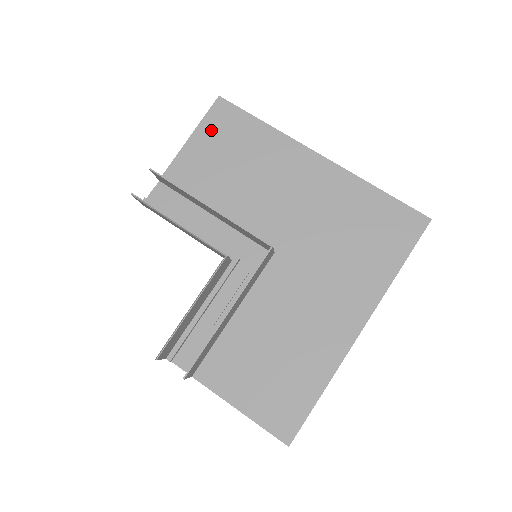
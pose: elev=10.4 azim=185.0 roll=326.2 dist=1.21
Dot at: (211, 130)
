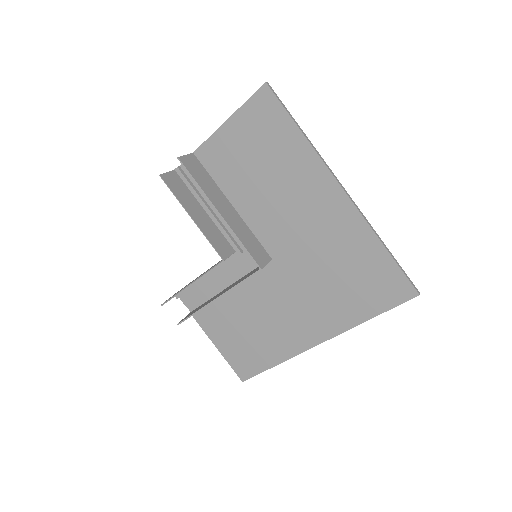
Dot at: (248, 120)
